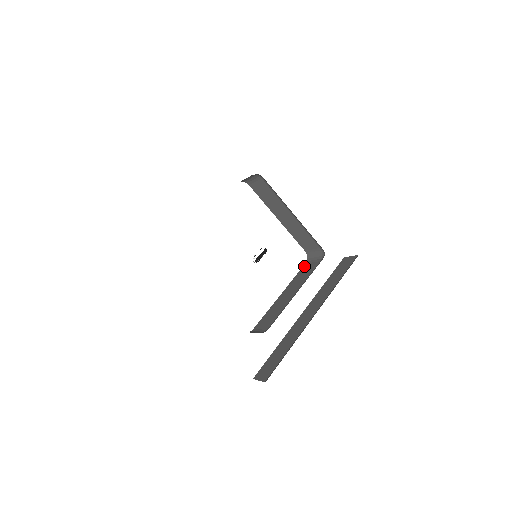
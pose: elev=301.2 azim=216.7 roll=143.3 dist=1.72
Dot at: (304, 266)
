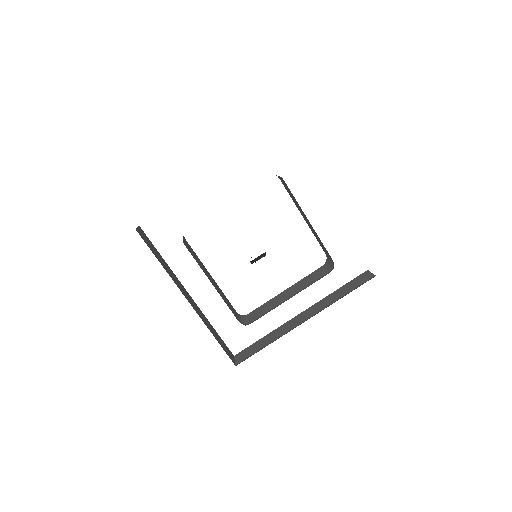
Dot at: (319, 269)
